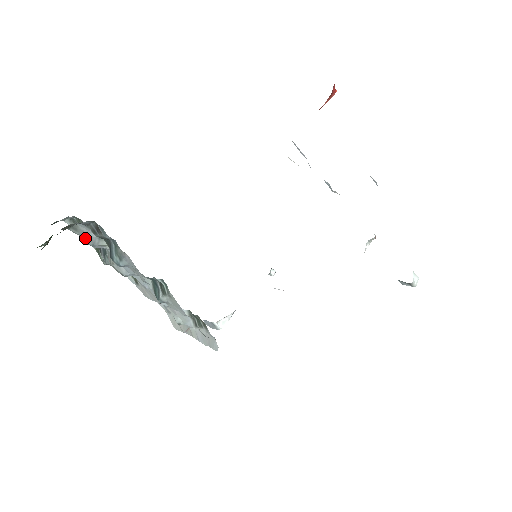
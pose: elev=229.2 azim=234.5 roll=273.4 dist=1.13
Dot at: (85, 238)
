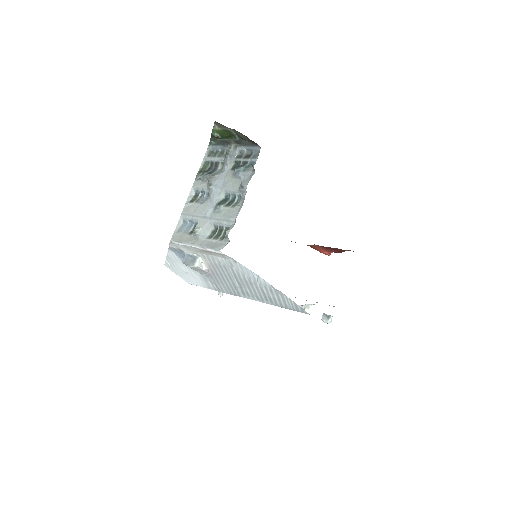
Dot at: (231, 154)
